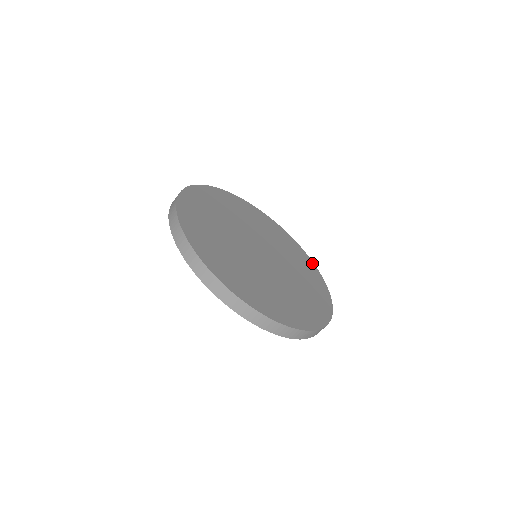
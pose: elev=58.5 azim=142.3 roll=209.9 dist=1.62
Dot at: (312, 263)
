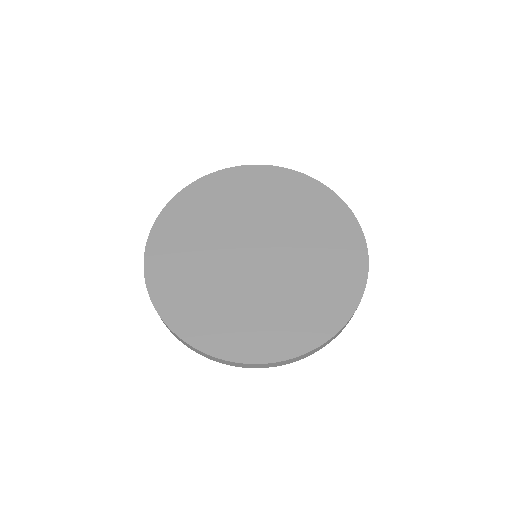
Dot at: (325, 189)
